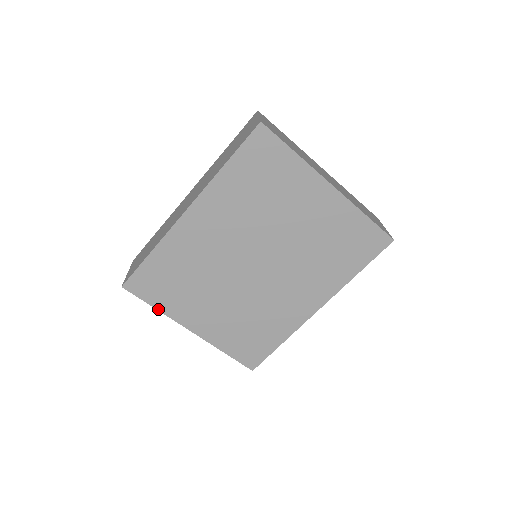
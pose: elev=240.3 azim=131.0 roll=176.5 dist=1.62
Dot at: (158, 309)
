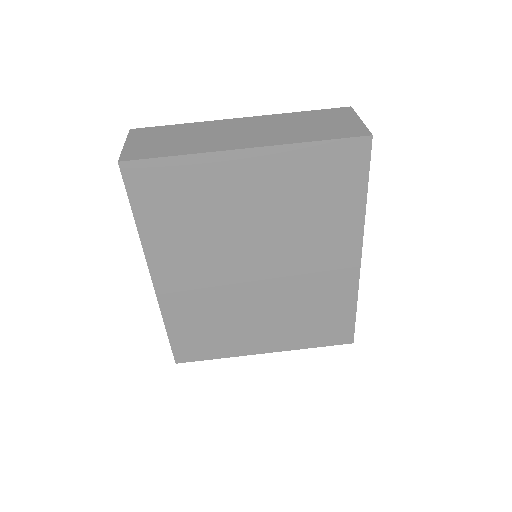
Dot at: (220, 358)
